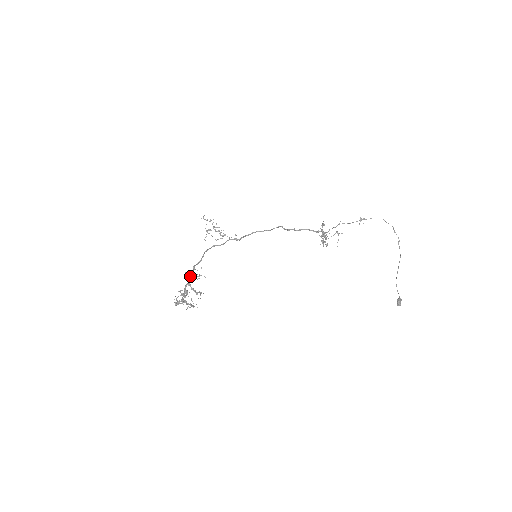
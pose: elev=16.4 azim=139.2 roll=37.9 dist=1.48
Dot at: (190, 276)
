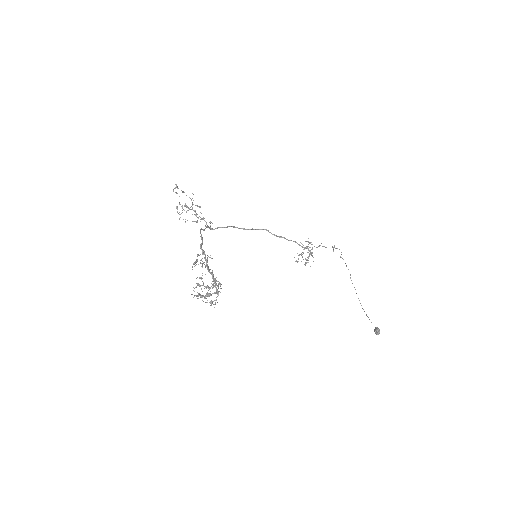
Dot at: (196, 261)
